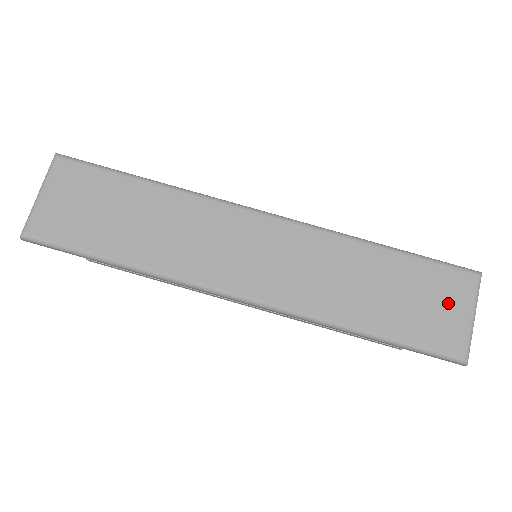
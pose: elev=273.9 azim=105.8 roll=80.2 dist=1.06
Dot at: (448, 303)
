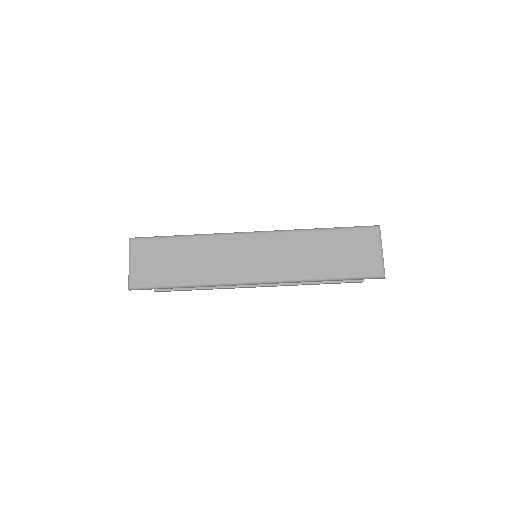
Dot at: (366, 248)
